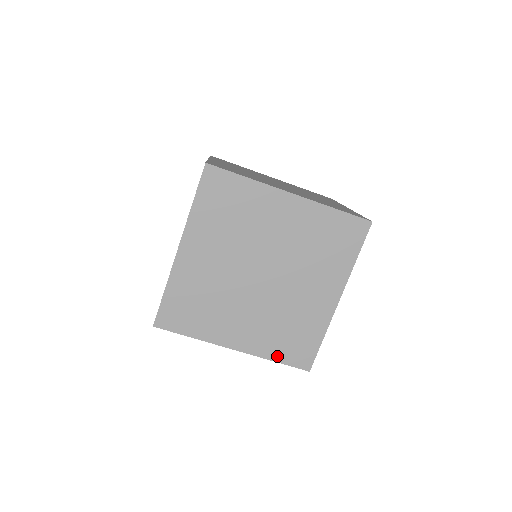
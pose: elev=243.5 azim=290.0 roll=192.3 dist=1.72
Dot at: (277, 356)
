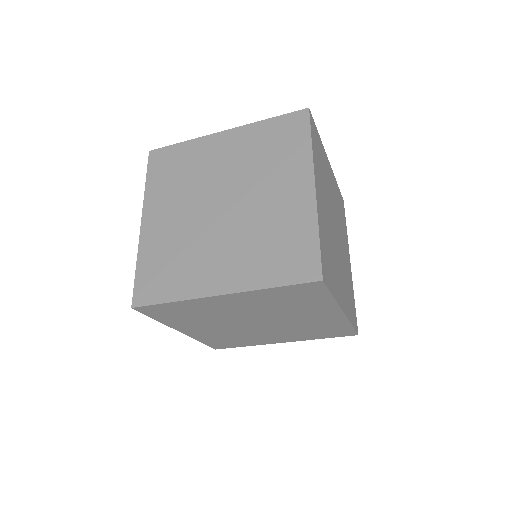
Dot at: (321, 337)
